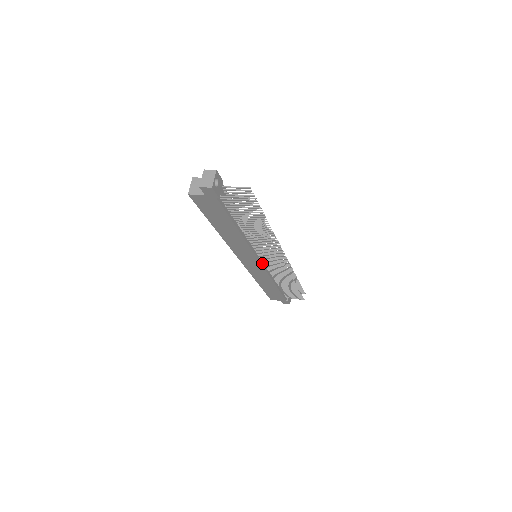
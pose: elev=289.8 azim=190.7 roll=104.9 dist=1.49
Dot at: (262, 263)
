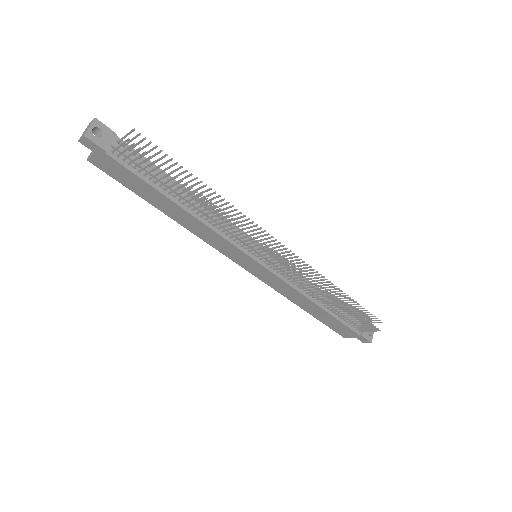
Dot at: (264, 264)
